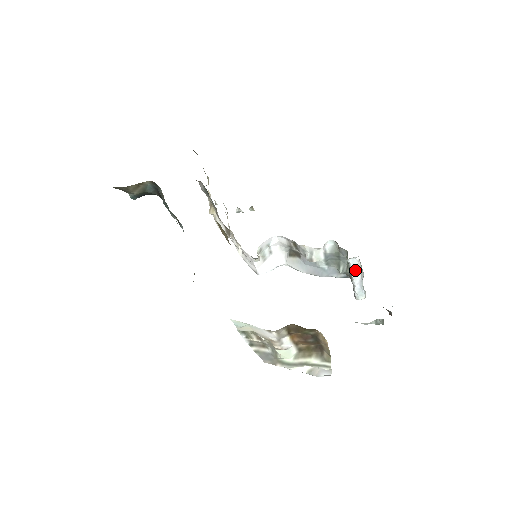
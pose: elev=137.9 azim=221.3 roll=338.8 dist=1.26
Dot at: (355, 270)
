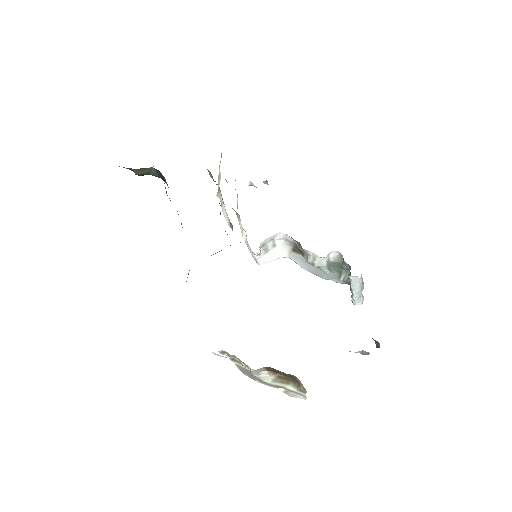
Dot at: (355, 284)
